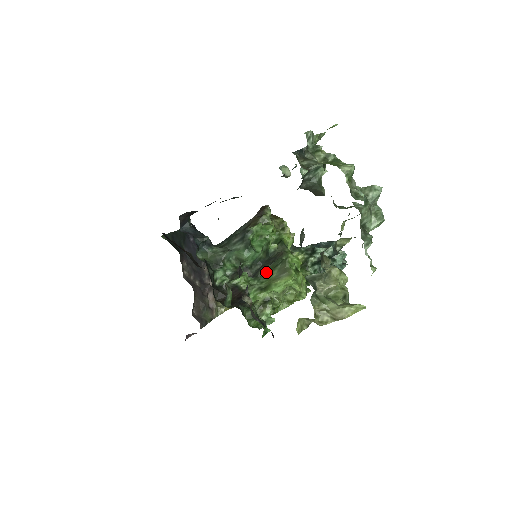
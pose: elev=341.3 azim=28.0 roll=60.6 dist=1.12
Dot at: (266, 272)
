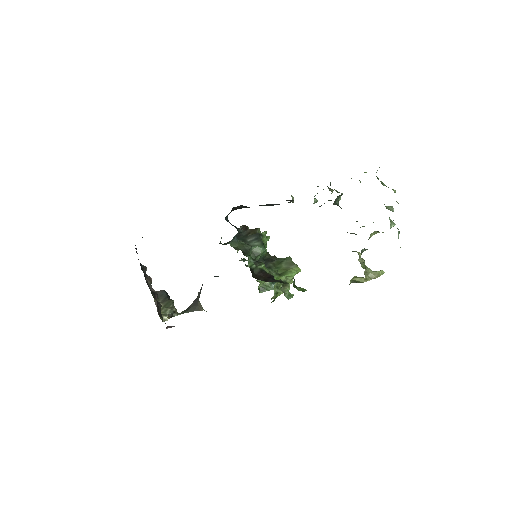
Dot at: (274, 265)
